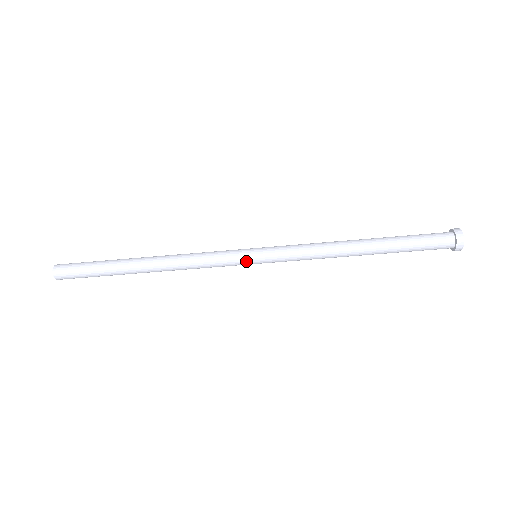
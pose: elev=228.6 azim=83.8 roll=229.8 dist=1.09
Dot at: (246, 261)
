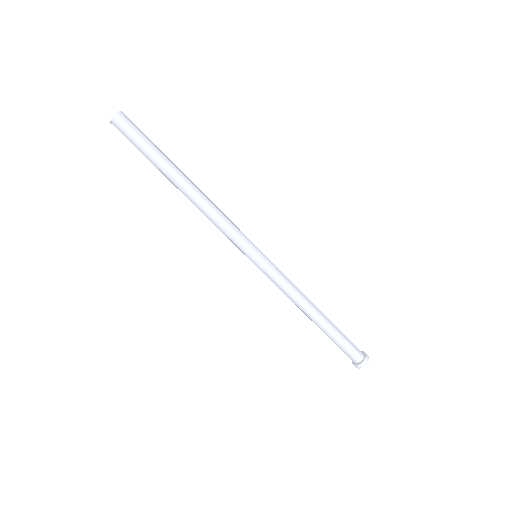
Dot at: (252, 250)
